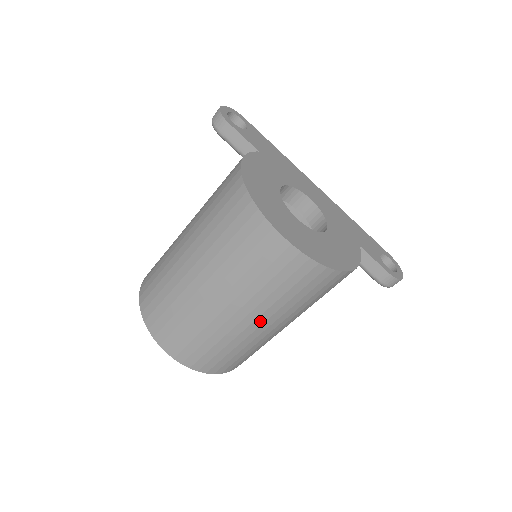
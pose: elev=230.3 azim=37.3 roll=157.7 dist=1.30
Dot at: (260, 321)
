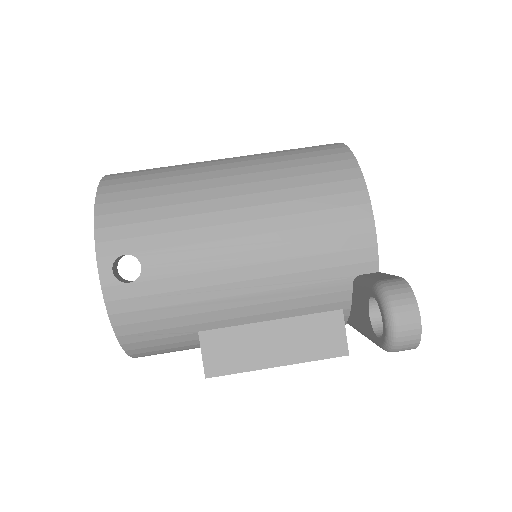
Dot at: (235, 166)
